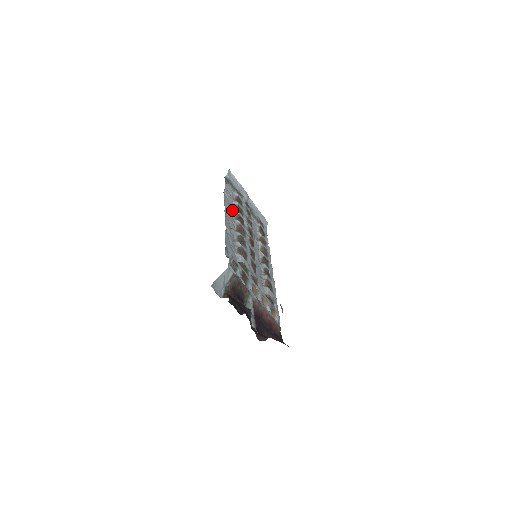
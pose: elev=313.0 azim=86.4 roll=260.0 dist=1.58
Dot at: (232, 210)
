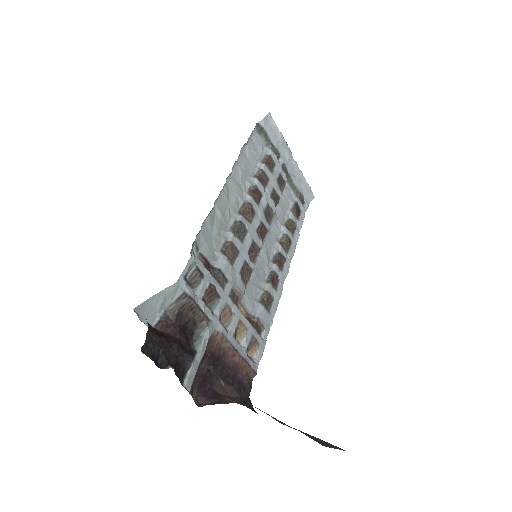
Dot at: (248, 177)
